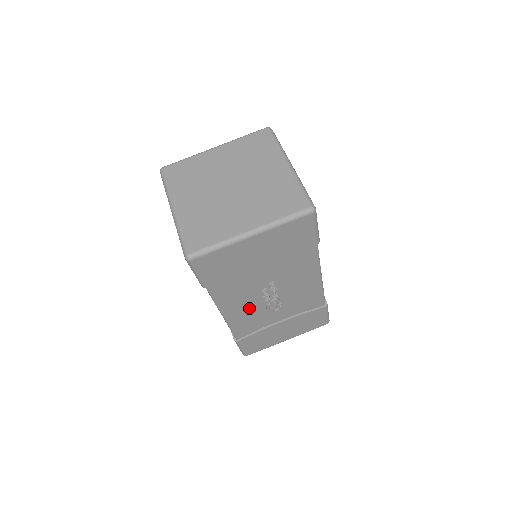
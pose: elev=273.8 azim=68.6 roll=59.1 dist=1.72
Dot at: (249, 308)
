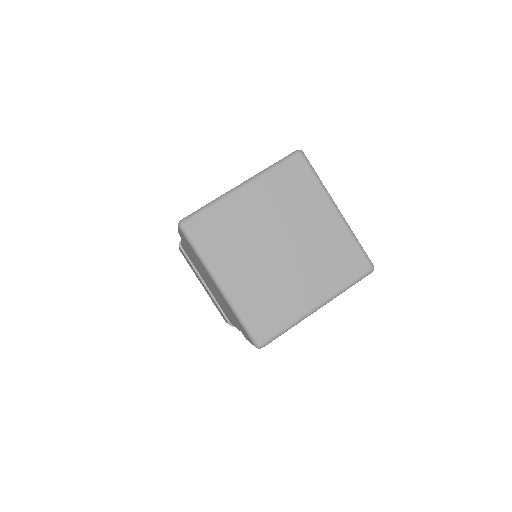
Dot at: occluded
